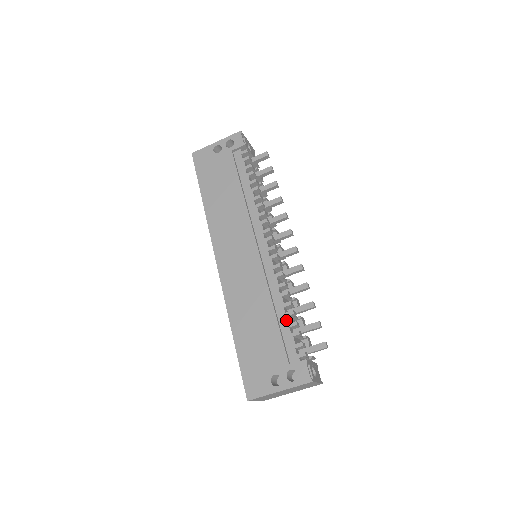
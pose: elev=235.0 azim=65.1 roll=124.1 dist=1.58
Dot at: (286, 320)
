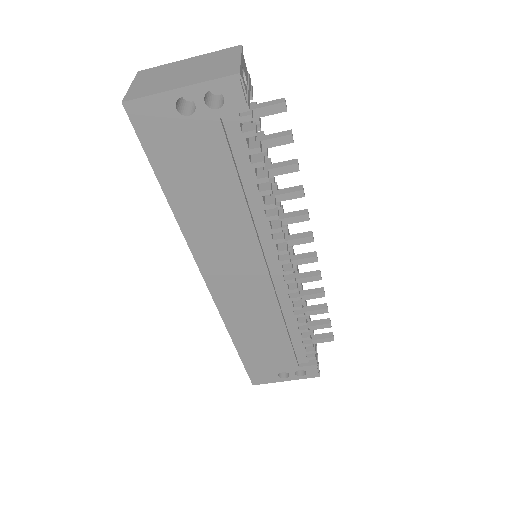
Dot at: (299, 336)
